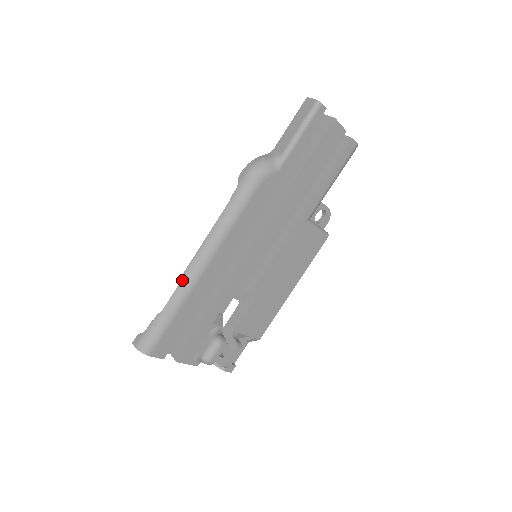
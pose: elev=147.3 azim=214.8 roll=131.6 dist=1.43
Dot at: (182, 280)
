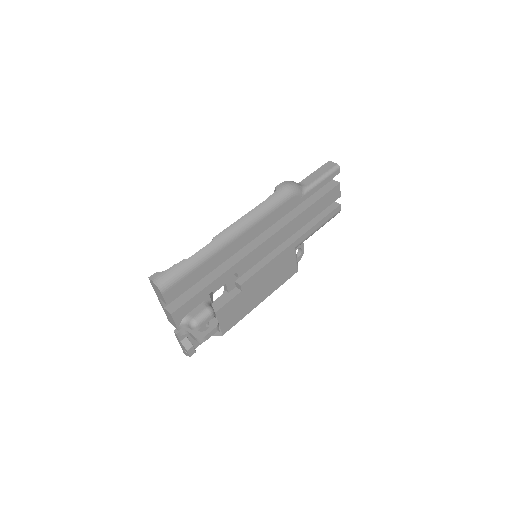
Dot at: (214, 240)
